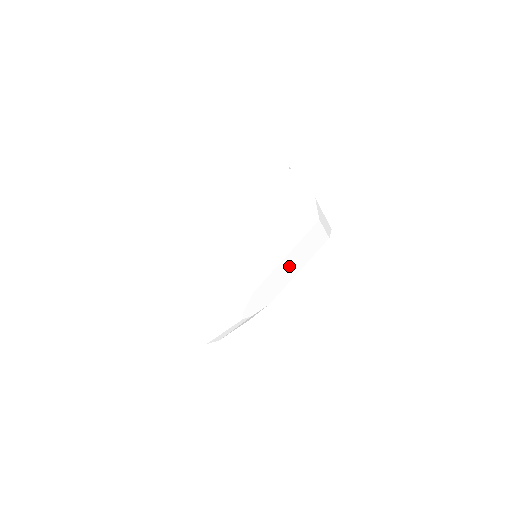
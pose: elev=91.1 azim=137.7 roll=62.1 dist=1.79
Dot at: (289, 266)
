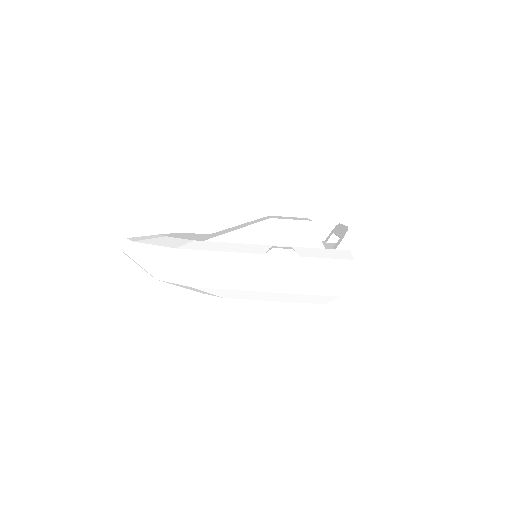
Dot at: occluded
